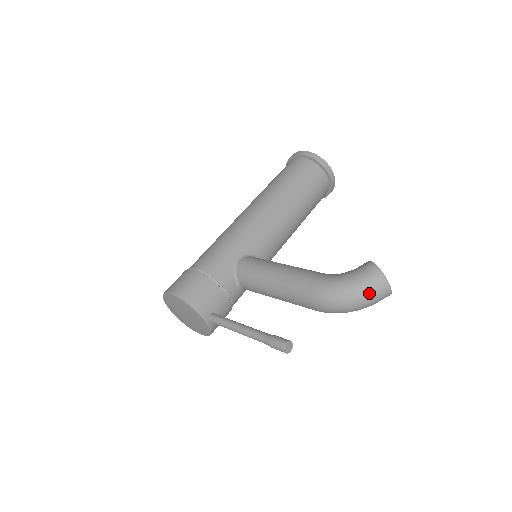
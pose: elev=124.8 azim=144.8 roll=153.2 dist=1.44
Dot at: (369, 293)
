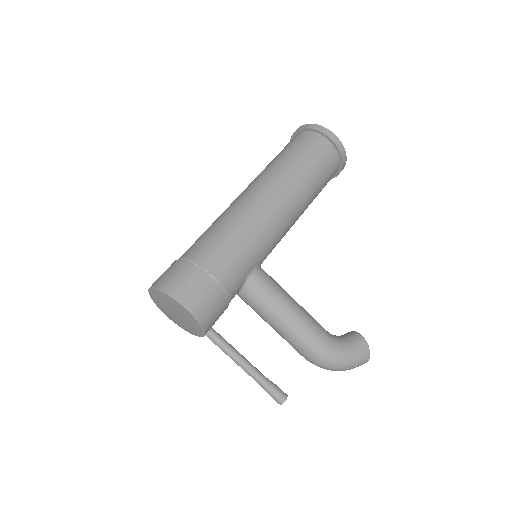
Dot at: (353, 368)
